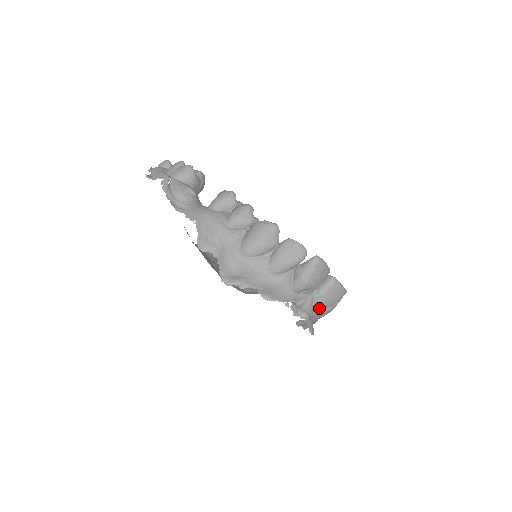
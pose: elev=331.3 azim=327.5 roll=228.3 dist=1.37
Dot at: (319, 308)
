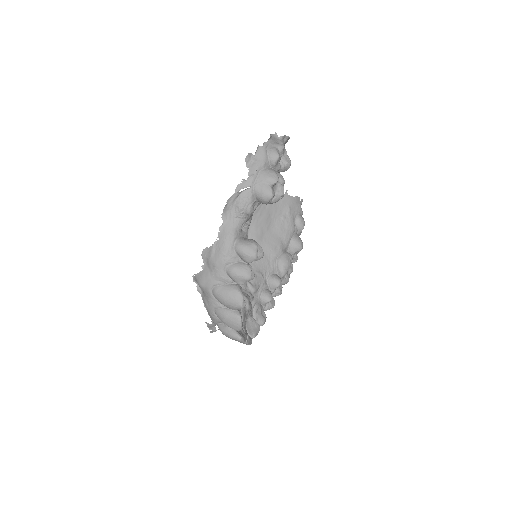
Dot at: occluded
